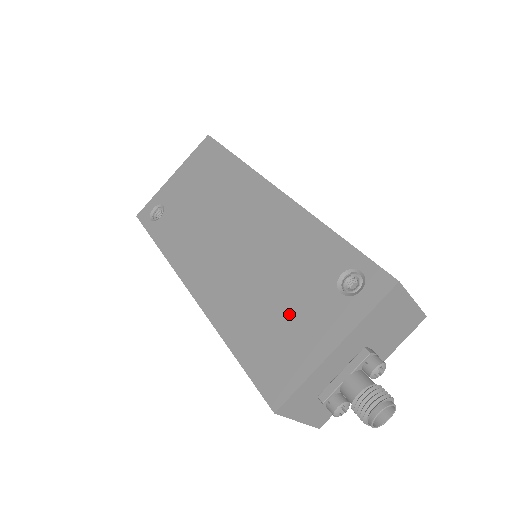
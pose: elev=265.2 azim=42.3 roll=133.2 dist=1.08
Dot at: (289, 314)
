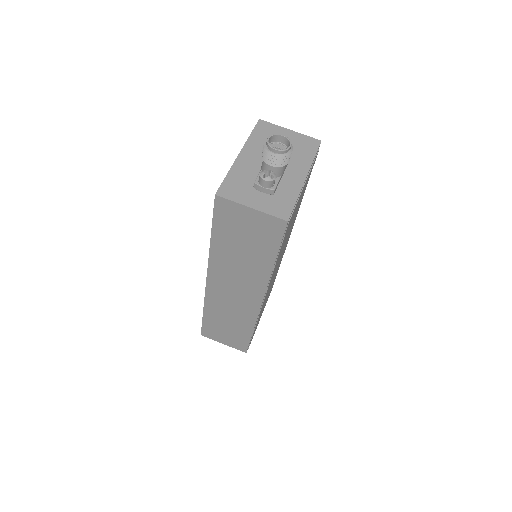
Dot at: occluded
